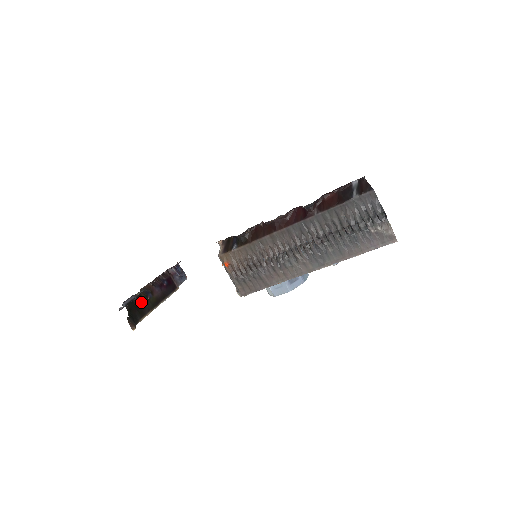
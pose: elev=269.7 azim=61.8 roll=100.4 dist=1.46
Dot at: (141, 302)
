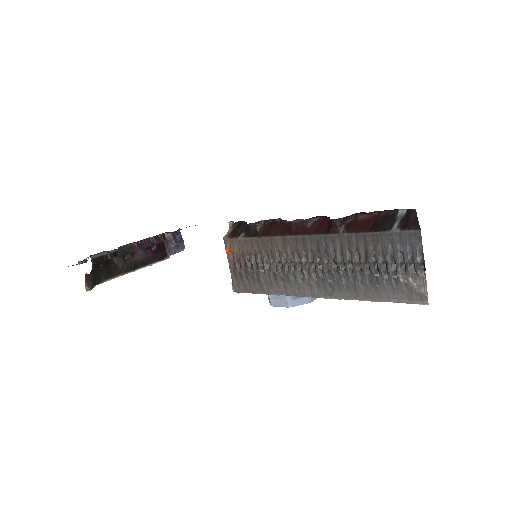
Dot at: (115, 261)
